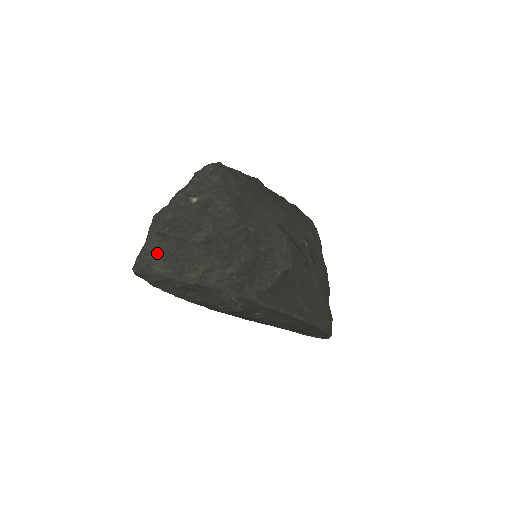
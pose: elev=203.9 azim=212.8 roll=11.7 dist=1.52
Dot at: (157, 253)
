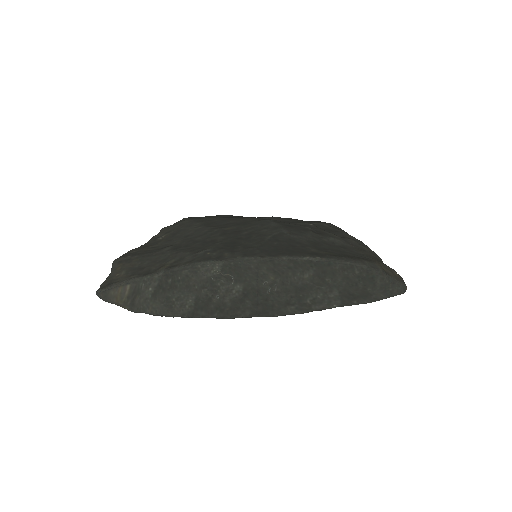
Dot at: (120, 273)
